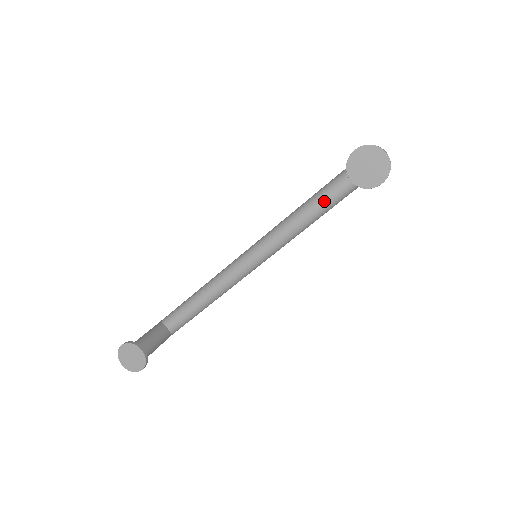
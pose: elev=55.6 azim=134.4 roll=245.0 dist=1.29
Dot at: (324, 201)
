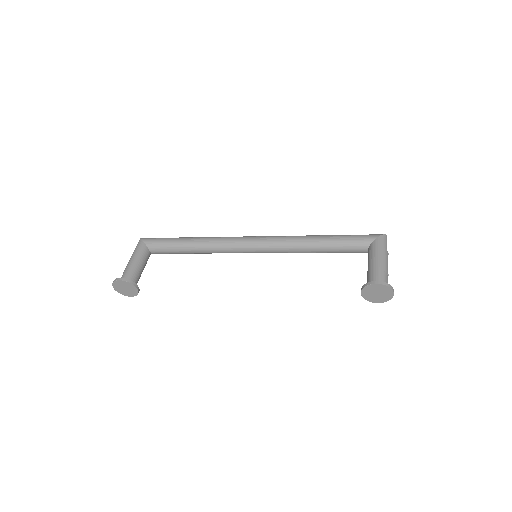
Dot at: (328, 251)
